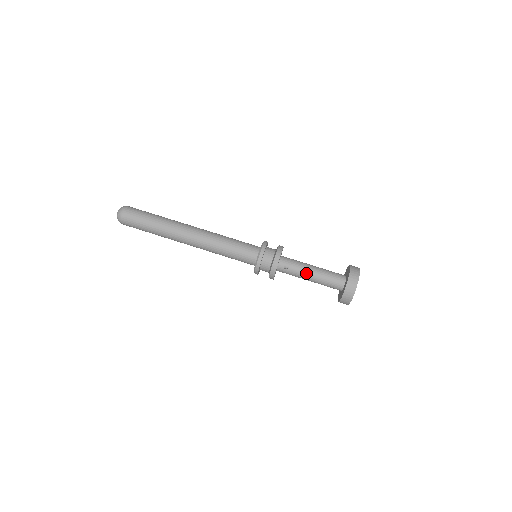
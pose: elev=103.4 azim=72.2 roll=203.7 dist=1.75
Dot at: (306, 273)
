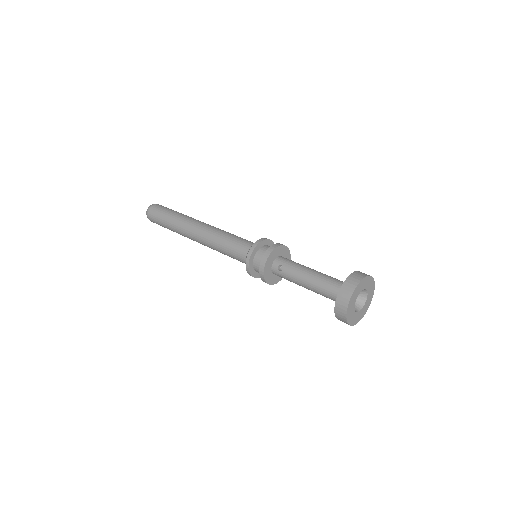
Dot at: (301, 276)
